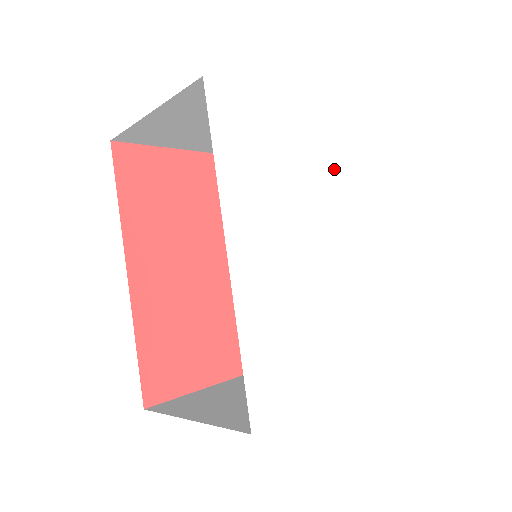
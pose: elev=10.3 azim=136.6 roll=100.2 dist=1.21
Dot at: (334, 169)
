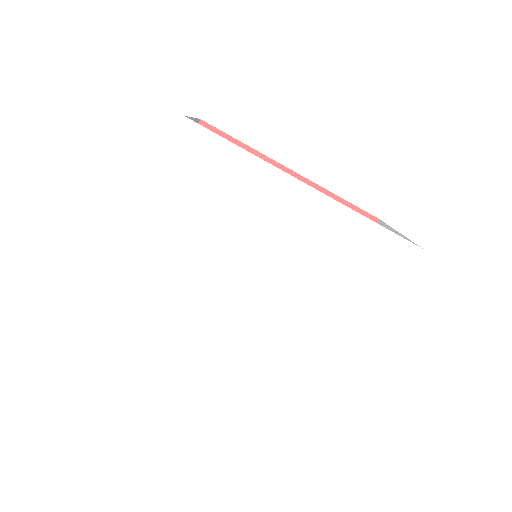
Dot at: (215, 201)
